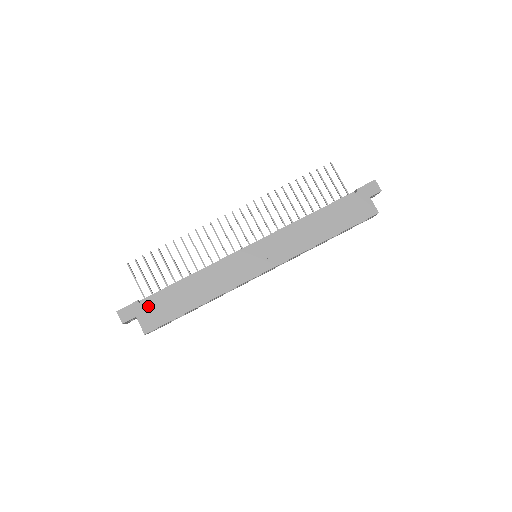
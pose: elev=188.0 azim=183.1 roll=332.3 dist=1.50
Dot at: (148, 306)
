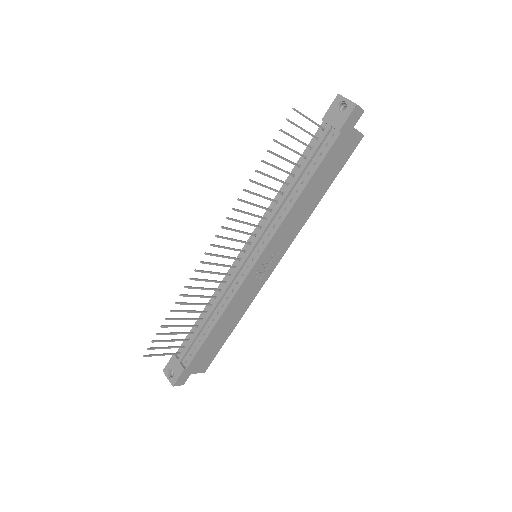
Dot at: (195, 363)
